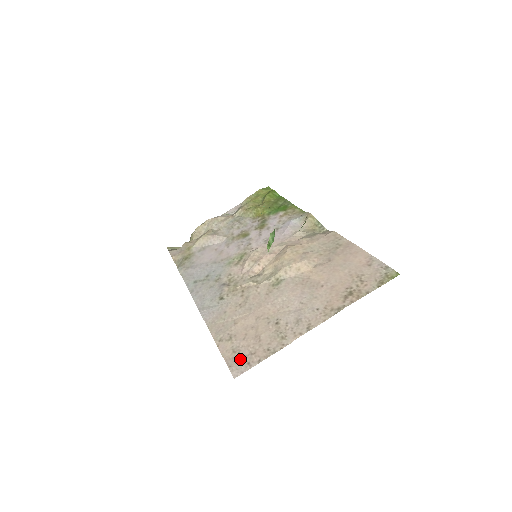
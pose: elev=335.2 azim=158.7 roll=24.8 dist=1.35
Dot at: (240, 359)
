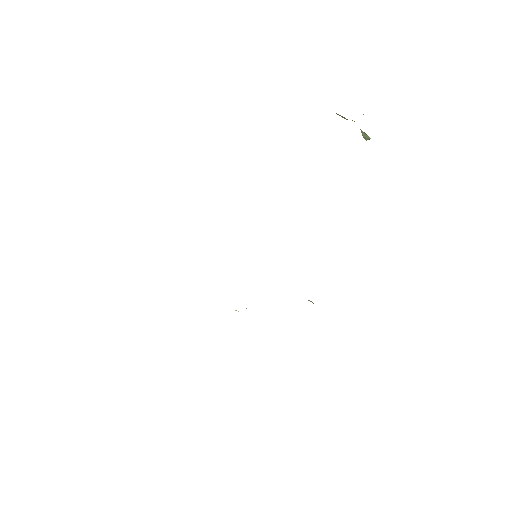
Dot at: occluded
